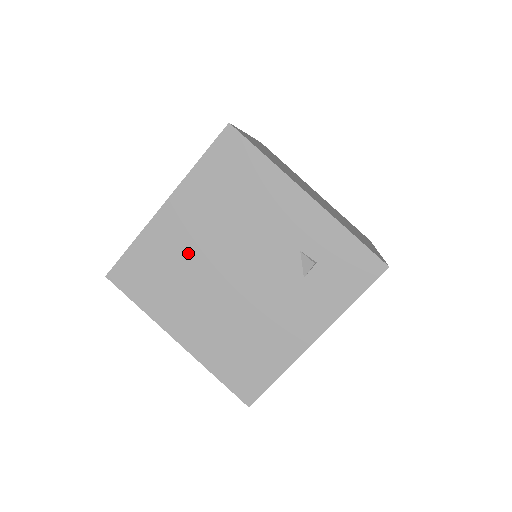
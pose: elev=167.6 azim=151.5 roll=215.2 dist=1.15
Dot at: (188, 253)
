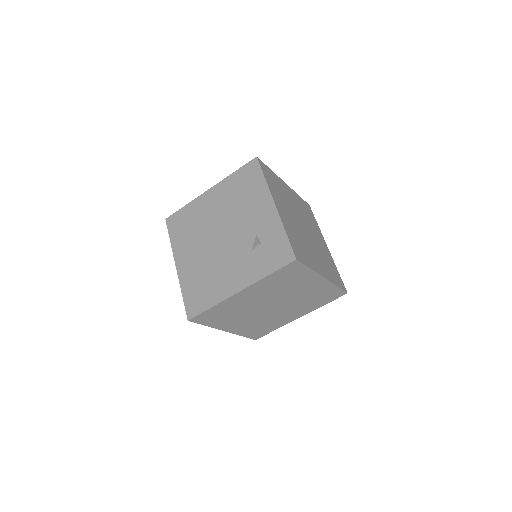
Dot at: (206, 219)
